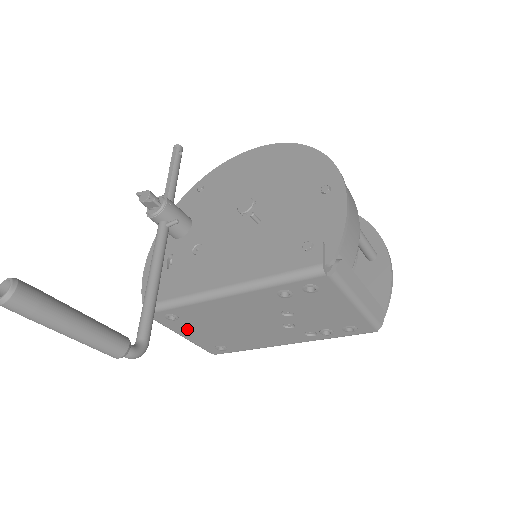
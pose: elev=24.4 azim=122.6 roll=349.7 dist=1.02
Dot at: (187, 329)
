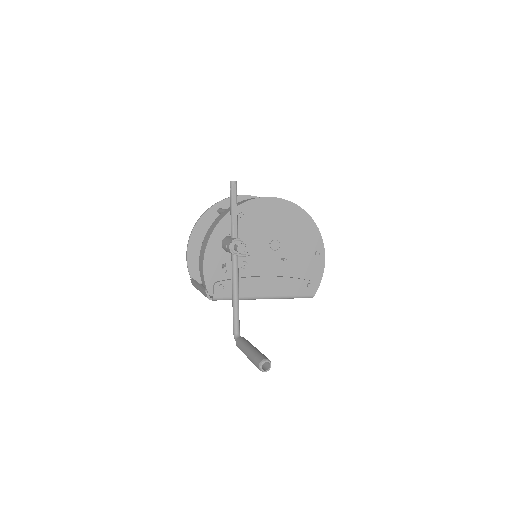
Dot at: occluded
